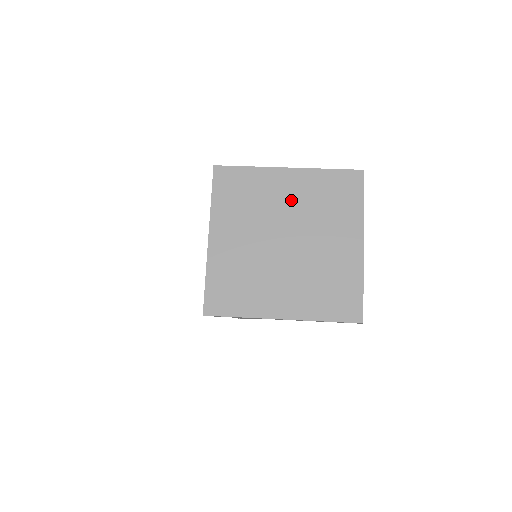
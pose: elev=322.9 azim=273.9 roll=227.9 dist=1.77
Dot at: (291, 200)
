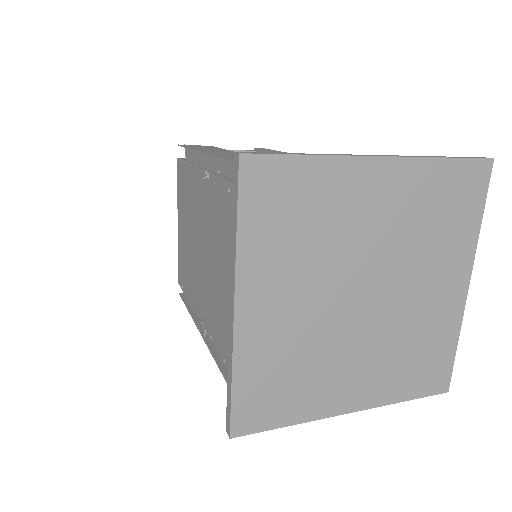
Dot at: (380, 222)
